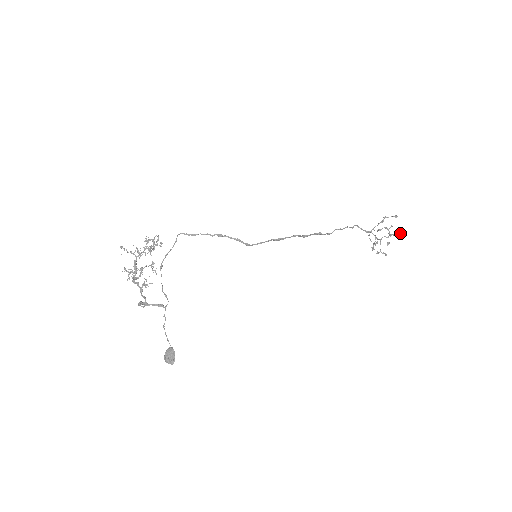
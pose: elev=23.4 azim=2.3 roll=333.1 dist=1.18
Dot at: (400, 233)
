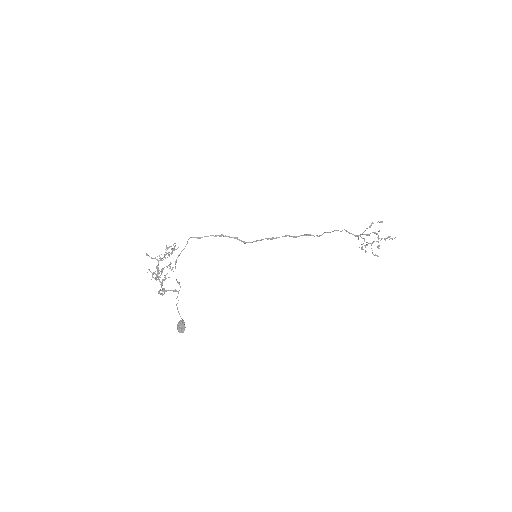
Dot at: (390, 238)
